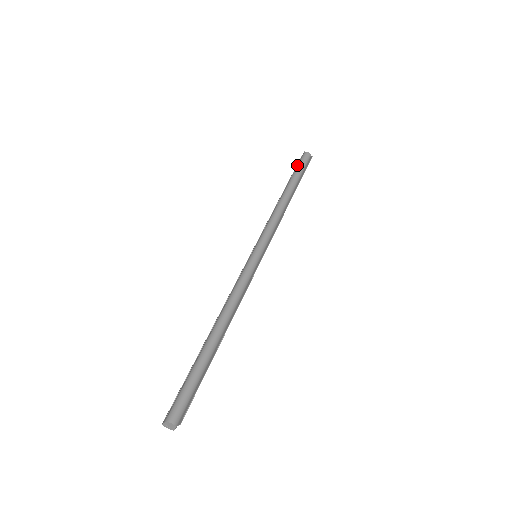
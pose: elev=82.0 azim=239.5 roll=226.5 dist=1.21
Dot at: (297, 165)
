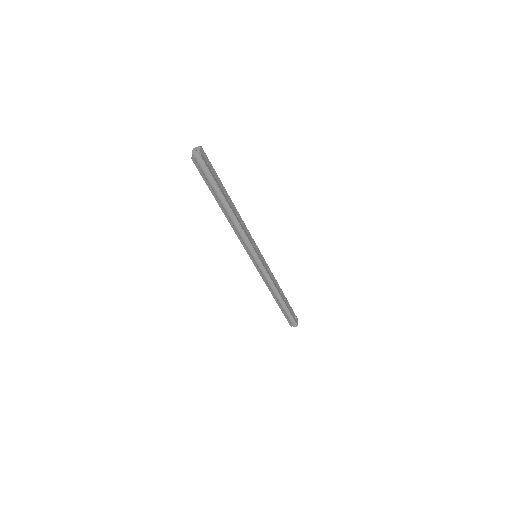
Dot at: (203, 177)
